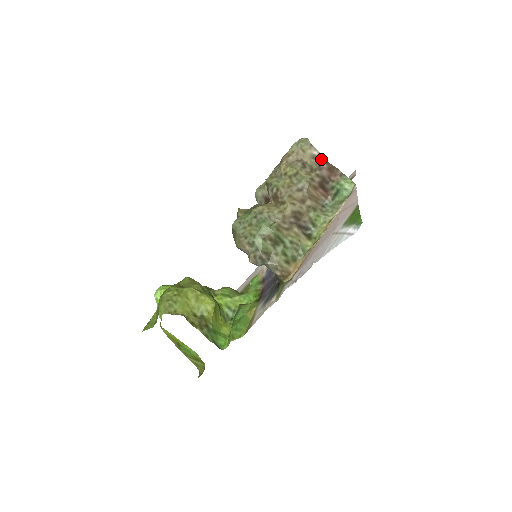
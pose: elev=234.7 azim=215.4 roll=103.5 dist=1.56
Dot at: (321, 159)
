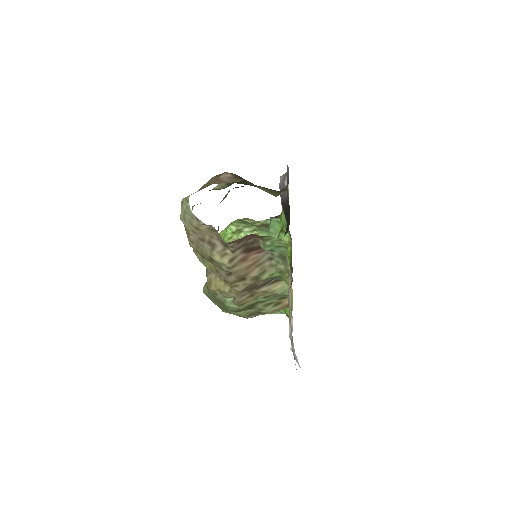
Dot at: occluded
